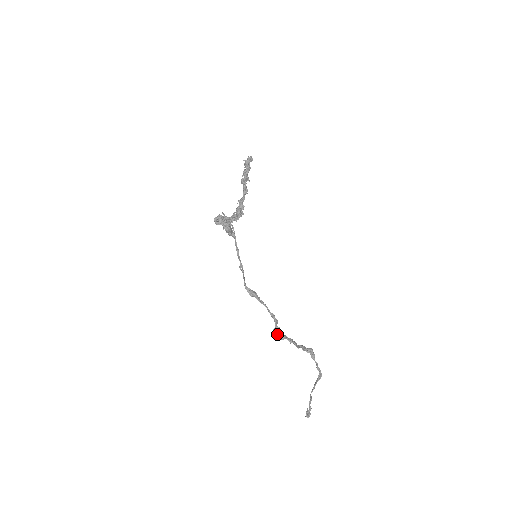
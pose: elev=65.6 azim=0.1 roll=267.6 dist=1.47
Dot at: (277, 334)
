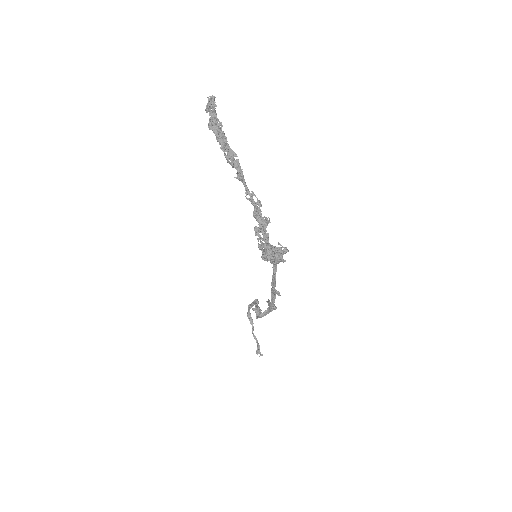
Dot at: (261, 317)
